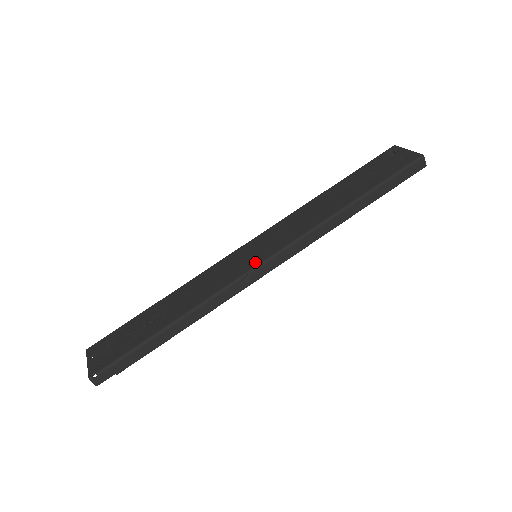
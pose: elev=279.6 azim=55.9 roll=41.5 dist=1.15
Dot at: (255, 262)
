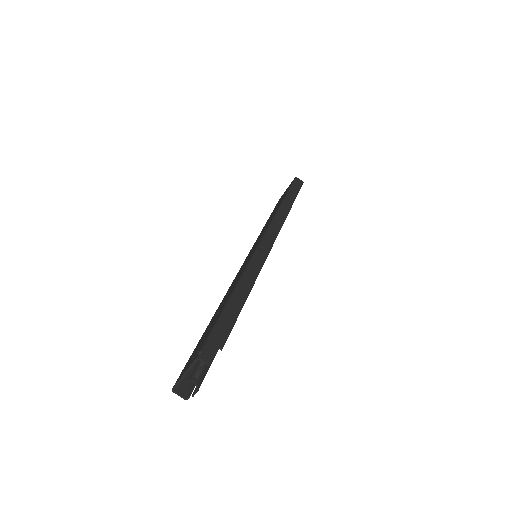
Dot at: (258, 243)
